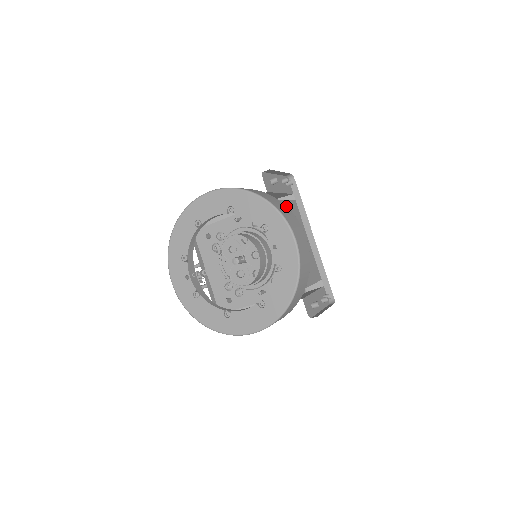
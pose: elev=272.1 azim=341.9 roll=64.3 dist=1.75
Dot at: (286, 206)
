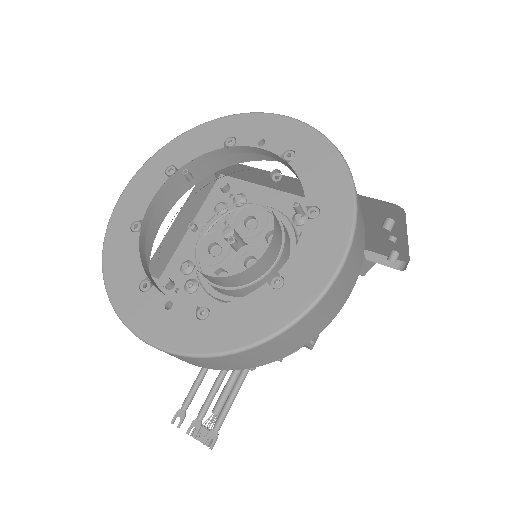
Dot at: occluded
